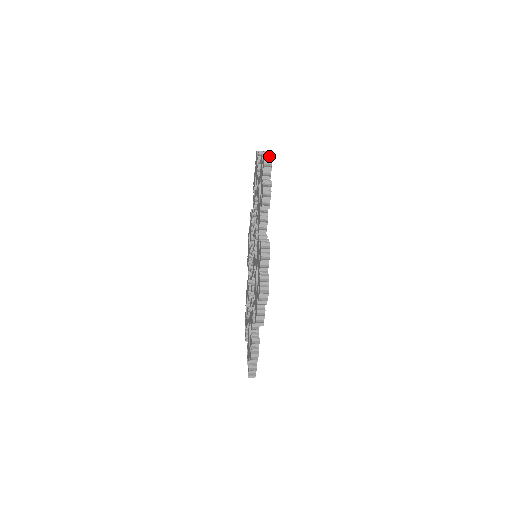
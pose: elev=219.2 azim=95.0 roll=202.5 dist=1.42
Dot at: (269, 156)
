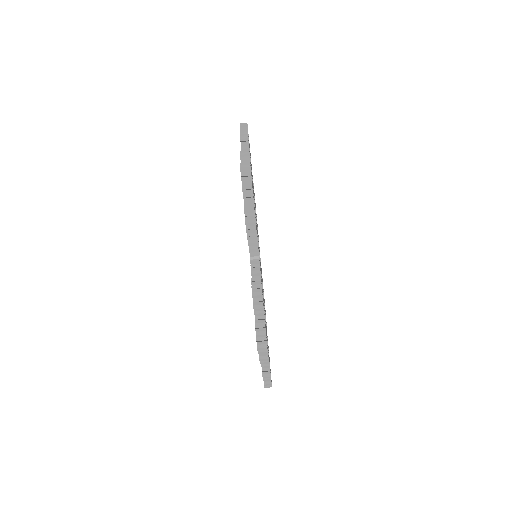
Dot at: (244, 124)
